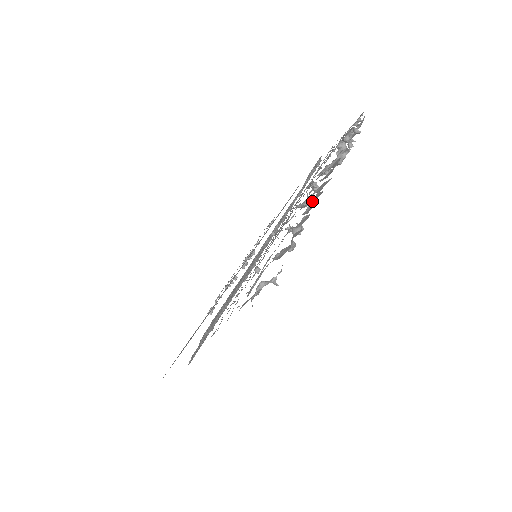
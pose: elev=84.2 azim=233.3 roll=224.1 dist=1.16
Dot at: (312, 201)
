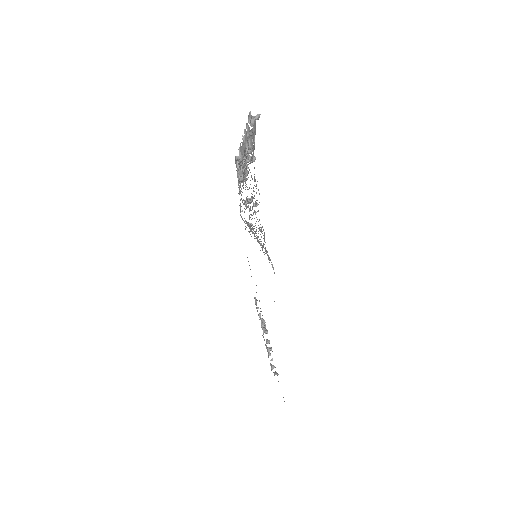
Dot at: occluded
